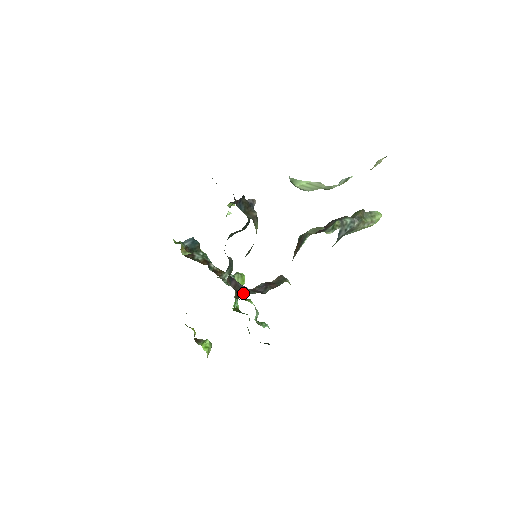
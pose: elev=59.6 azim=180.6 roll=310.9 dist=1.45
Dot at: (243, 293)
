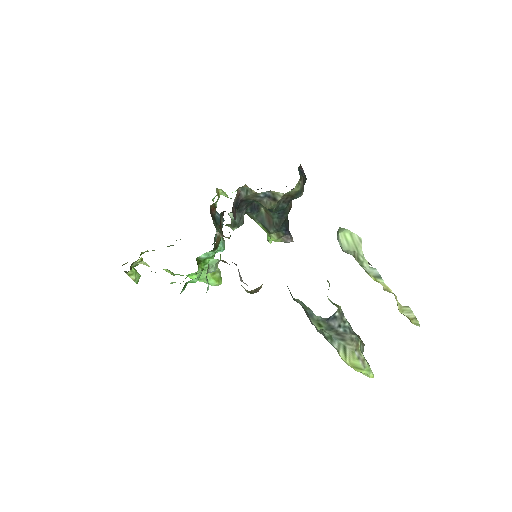
Dot at: occluded
